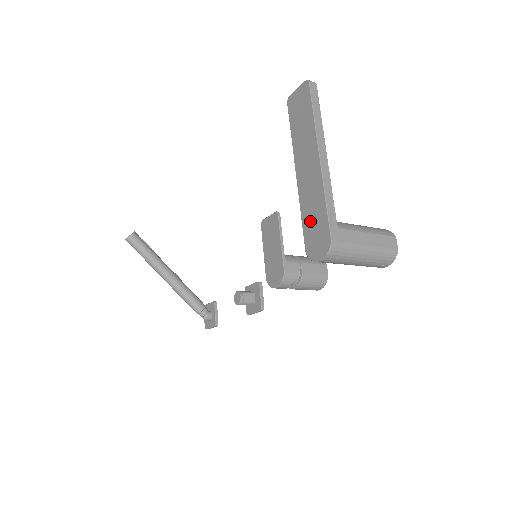
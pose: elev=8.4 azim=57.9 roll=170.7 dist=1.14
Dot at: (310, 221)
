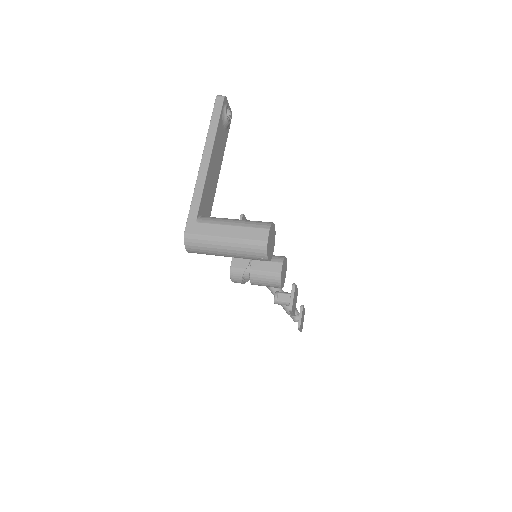
Dot at: occluded
